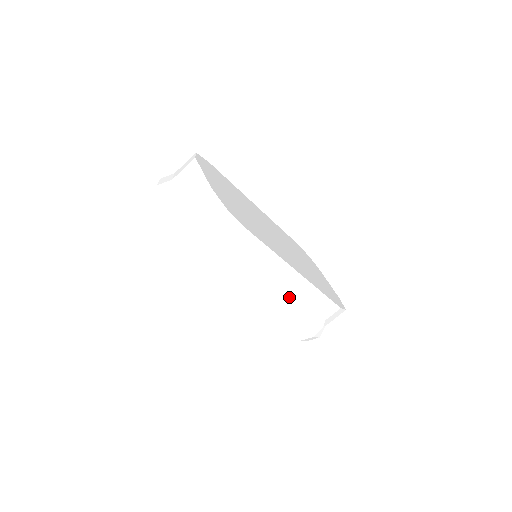
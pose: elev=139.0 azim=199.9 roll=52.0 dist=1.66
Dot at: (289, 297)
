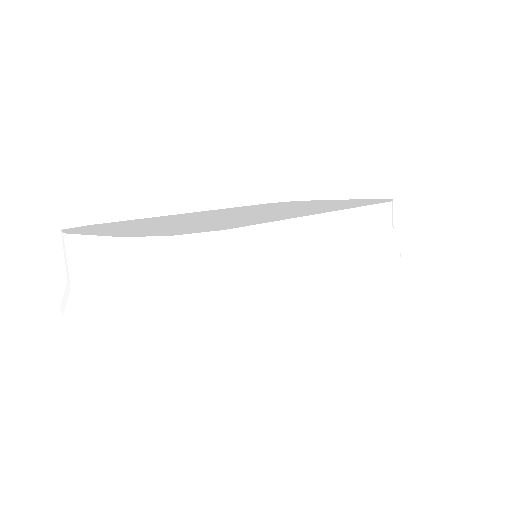
Dot at: (343, 251)
